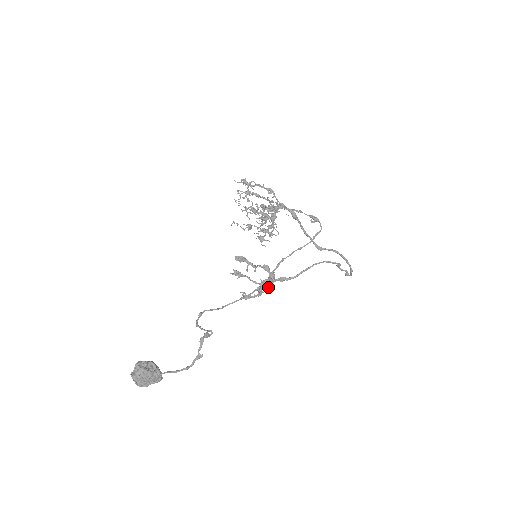
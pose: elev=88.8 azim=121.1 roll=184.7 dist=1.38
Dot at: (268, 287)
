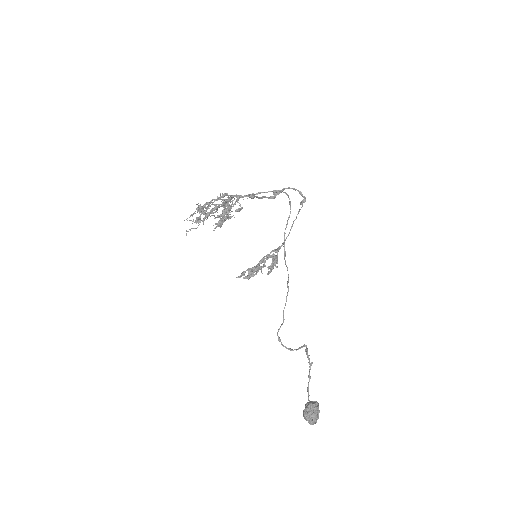
Dot at: (276, 266)
